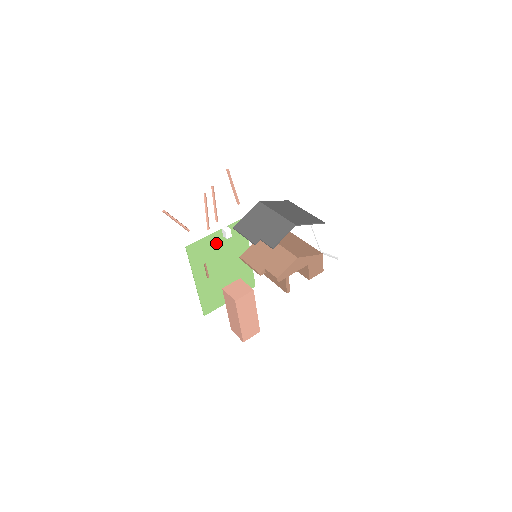
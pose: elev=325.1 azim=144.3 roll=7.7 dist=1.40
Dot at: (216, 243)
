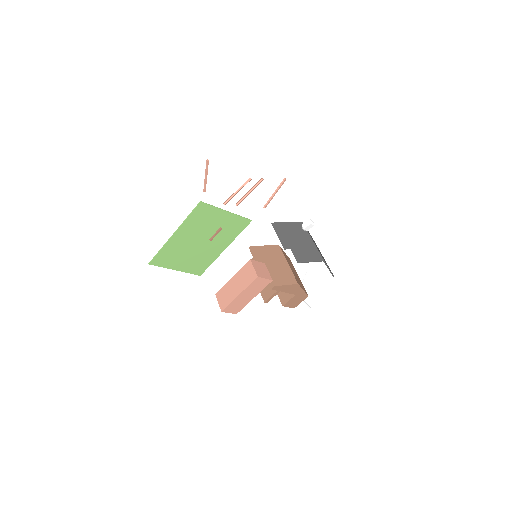
Dot at: (218, 219)
